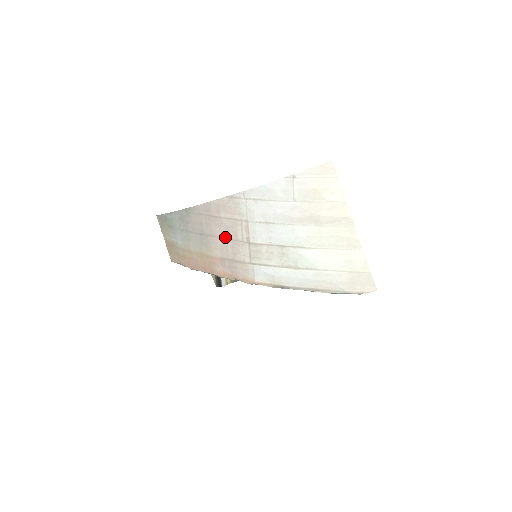
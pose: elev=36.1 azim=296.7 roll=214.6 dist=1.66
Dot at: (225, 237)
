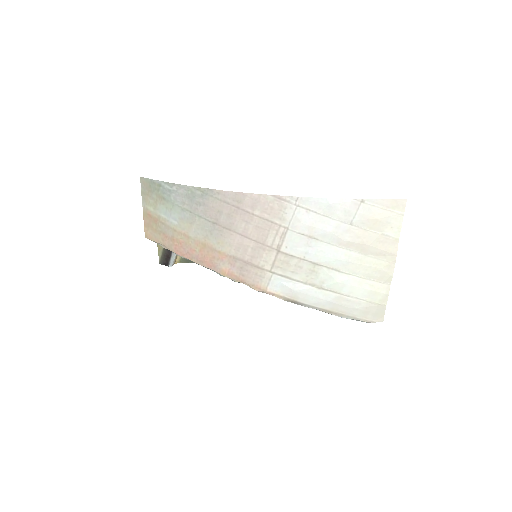
Dot at: (249, 236)
